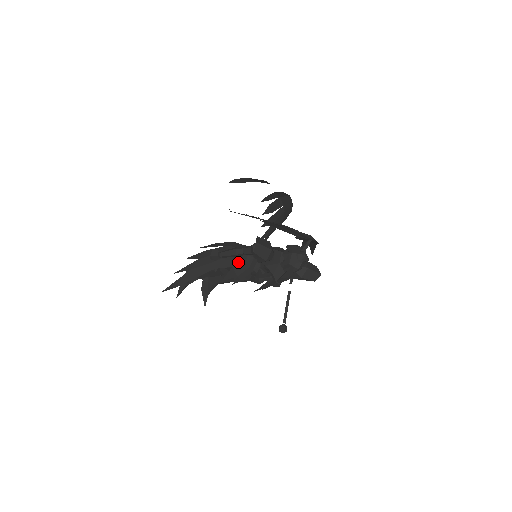
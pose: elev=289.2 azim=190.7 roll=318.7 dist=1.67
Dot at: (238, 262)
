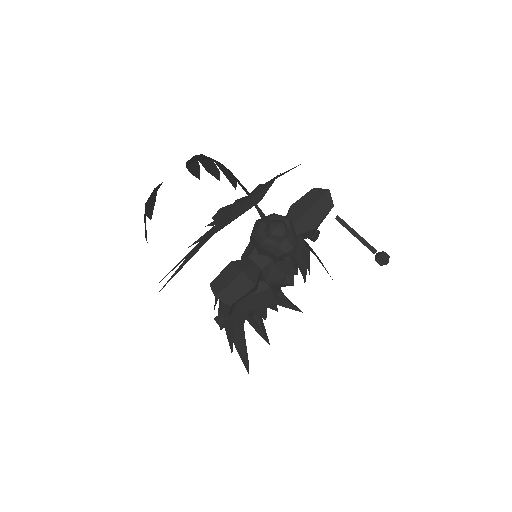
Dot at: (246, 301)
